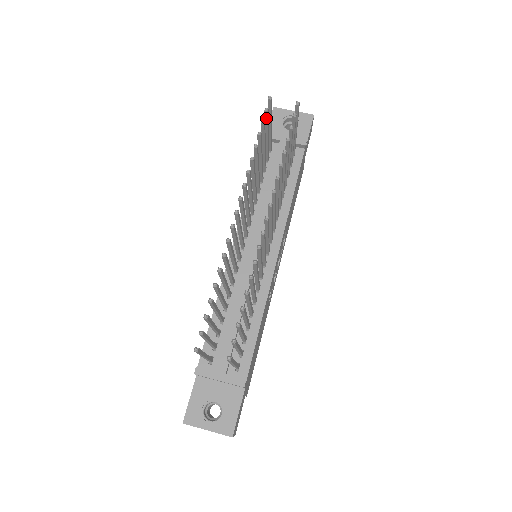
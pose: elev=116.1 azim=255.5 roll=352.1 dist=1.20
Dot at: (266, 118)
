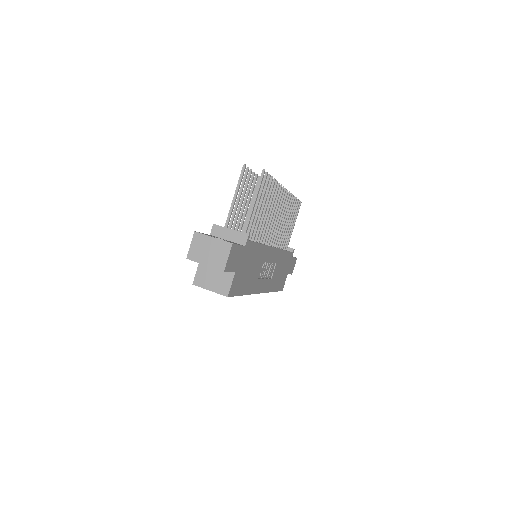
Dot at: occluded
